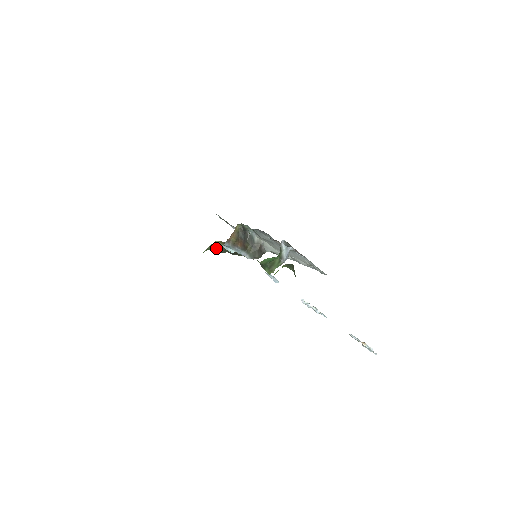
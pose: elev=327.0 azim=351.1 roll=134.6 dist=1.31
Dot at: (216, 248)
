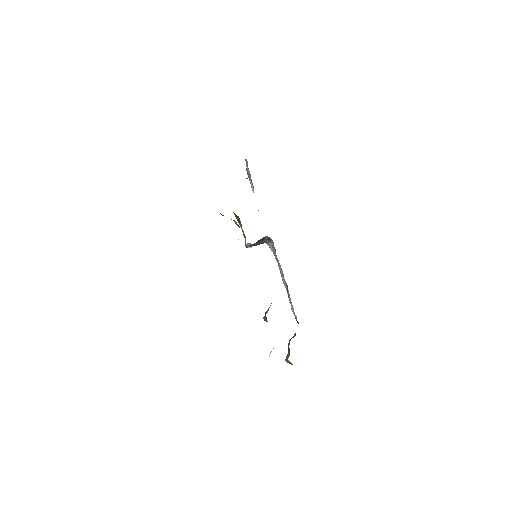
Dot at: occluded
